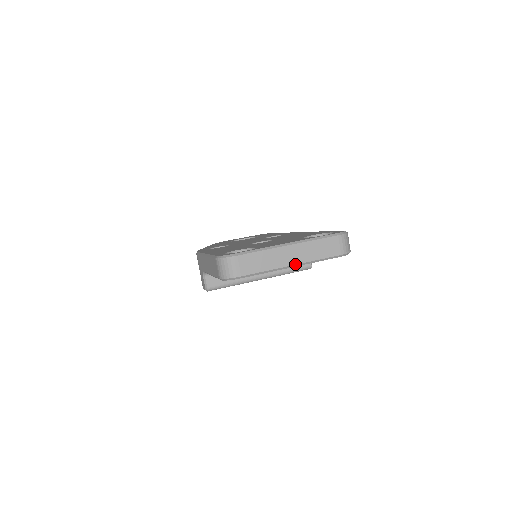
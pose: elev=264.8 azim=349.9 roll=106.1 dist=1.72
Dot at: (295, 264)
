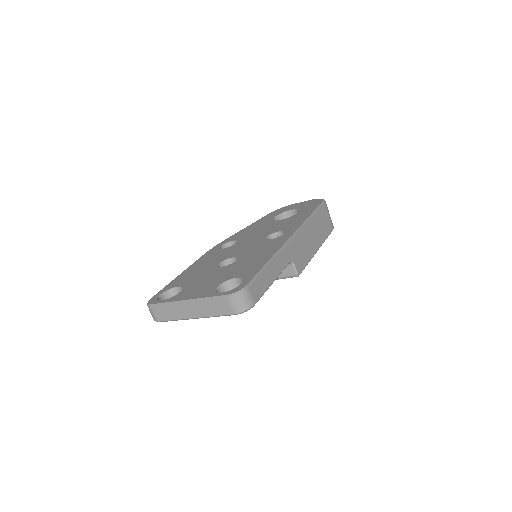
Dot at: (196, 317)
